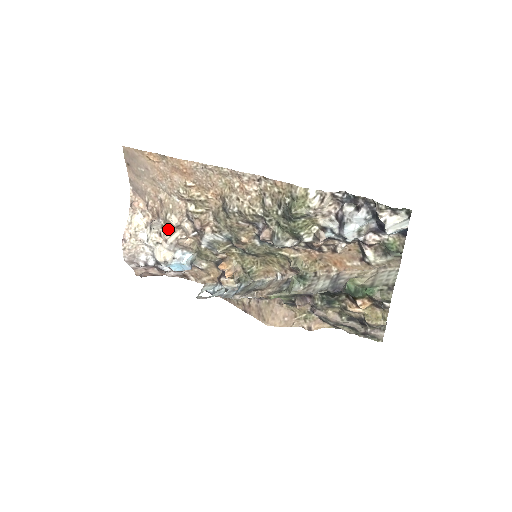
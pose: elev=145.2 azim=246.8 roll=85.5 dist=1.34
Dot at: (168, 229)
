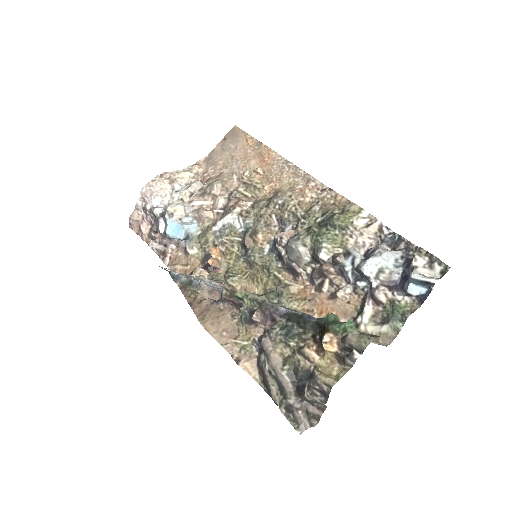
Dot at: (204, 193)
